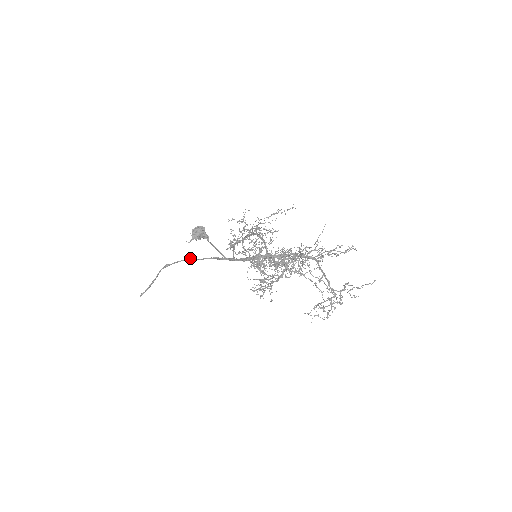
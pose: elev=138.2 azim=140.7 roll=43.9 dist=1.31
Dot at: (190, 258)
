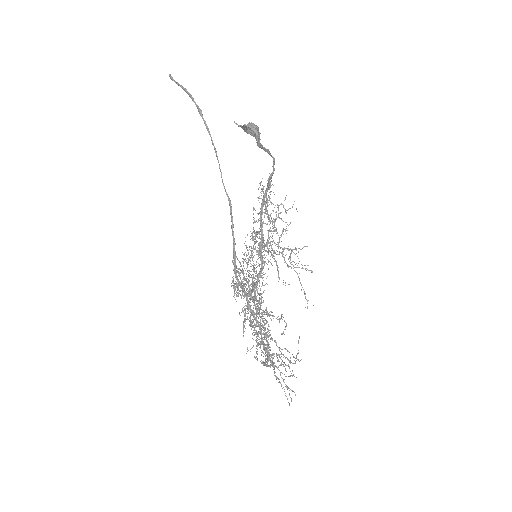
Dot at: occluded
